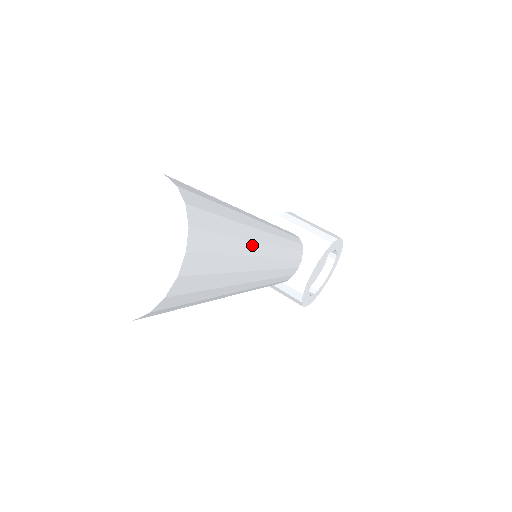
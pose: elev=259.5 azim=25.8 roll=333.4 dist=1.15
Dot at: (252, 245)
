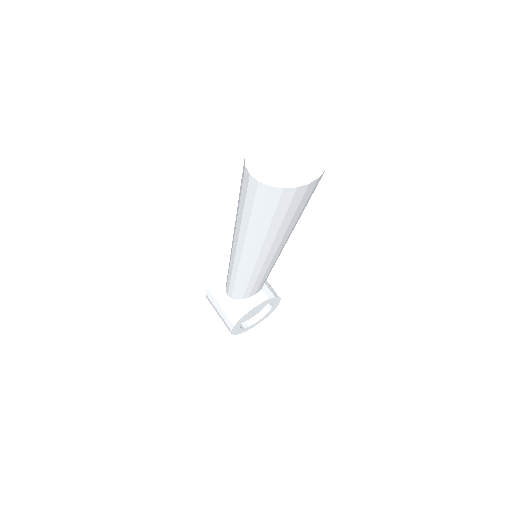
Dot at: (293, 229)
